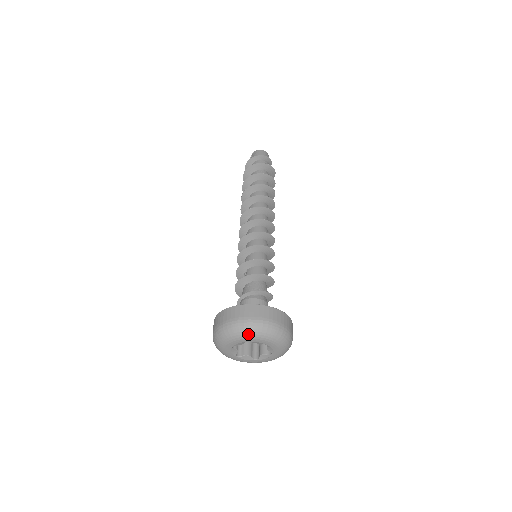
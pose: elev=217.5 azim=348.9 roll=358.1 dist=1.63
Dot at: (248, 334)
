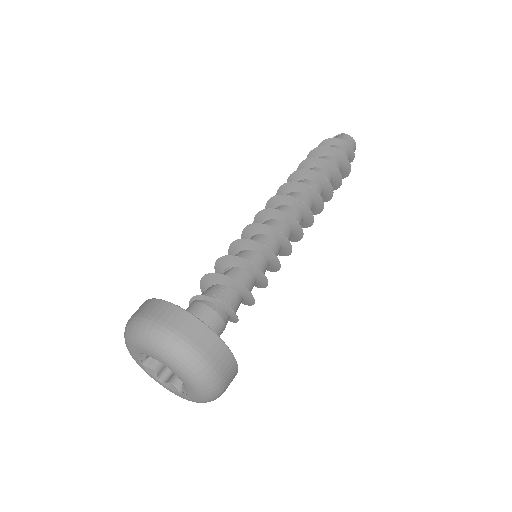
Dot at: (171, 359)
